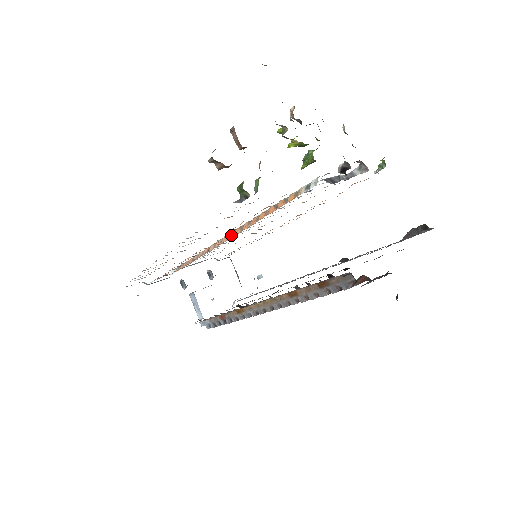
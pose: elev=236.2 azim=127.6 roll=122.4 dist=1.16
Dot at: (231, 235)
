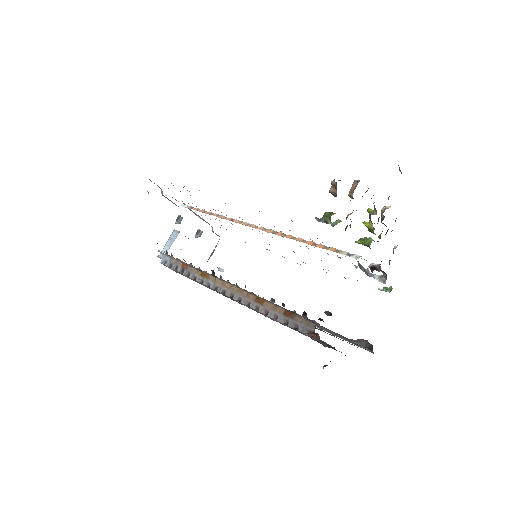
Dot at: (262, 228)
